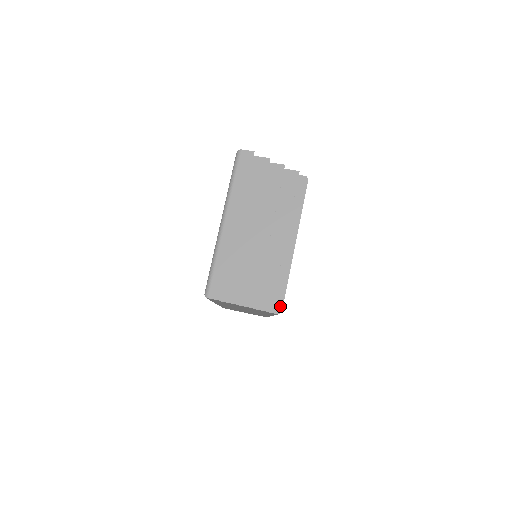
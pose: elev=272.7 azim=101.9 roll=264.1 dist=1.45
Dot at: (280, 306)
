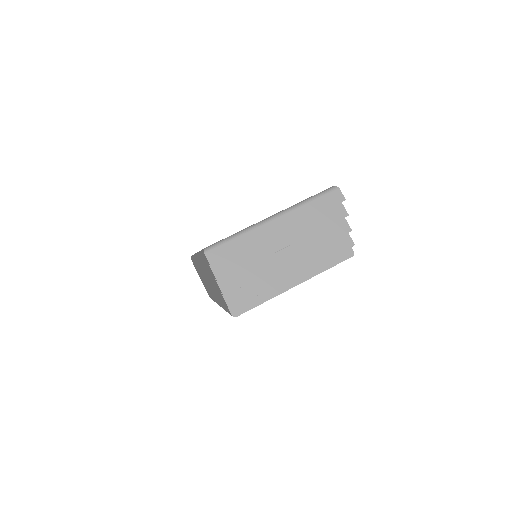
Dot at: (239, 312)
